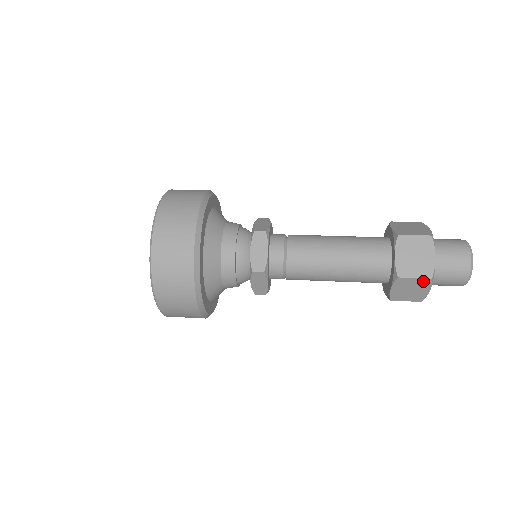
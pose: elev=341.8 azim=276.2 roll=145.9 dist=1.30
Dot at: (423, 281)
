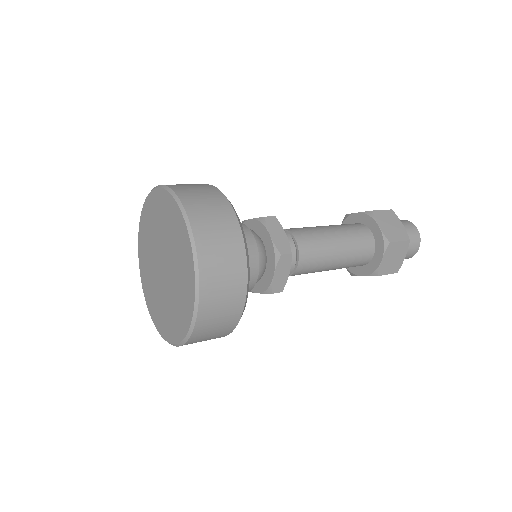
Dot at: (390, 273)
